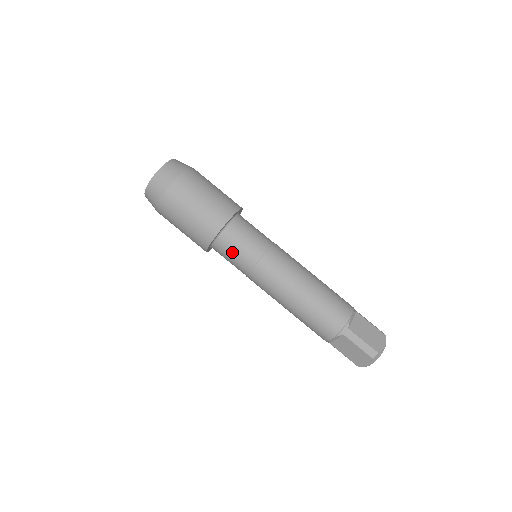
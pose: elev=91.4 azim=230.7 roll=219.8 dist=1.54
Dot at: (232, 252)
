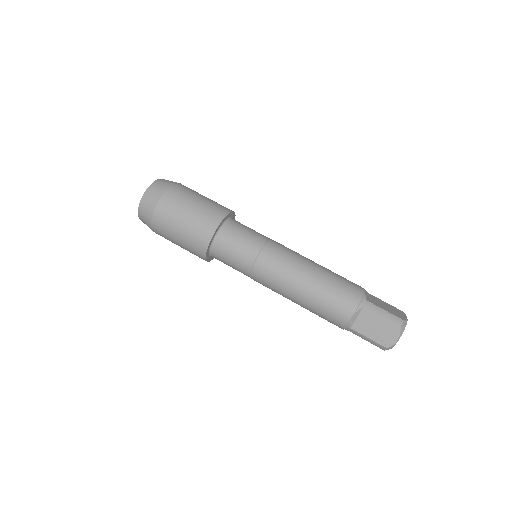
Dot at: (234, 245)
